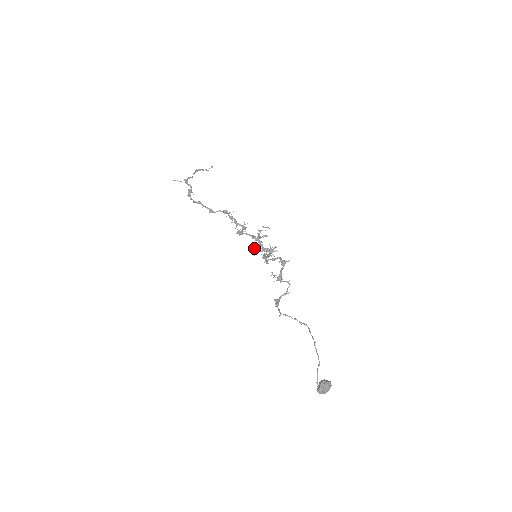
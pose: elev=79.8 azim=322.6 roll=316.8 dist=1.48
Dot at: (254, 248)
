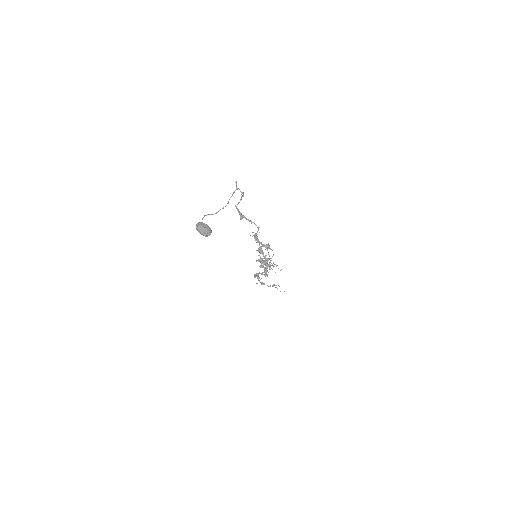
Dot at: (260, 259)
